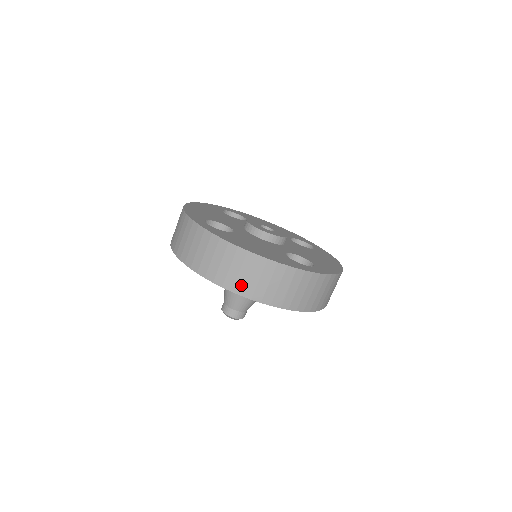
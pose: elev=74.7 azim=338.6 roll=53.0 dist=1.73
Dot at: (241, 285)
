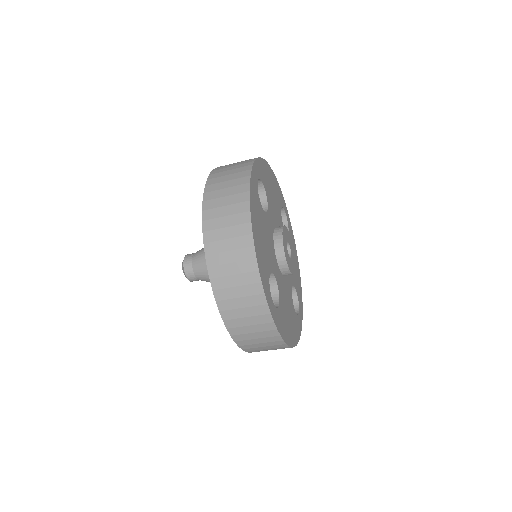
Dot at: occluded
